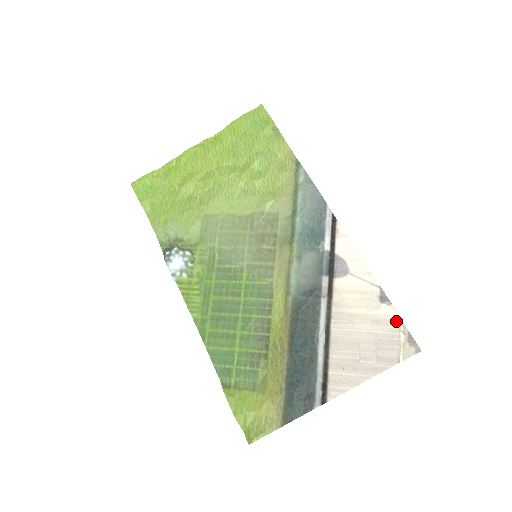
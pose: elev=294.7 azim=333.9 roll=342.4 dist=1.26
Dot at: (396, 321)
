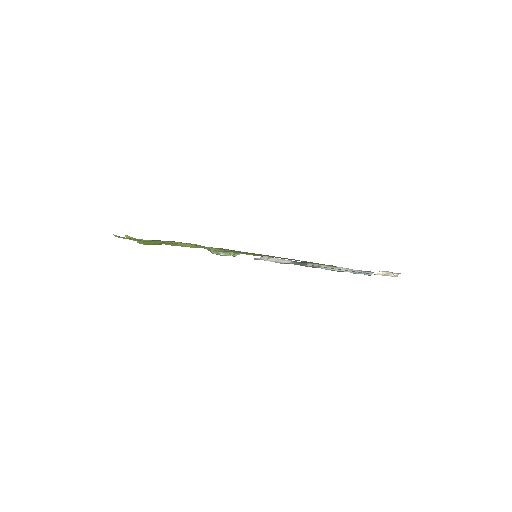
Dot at: occluded
